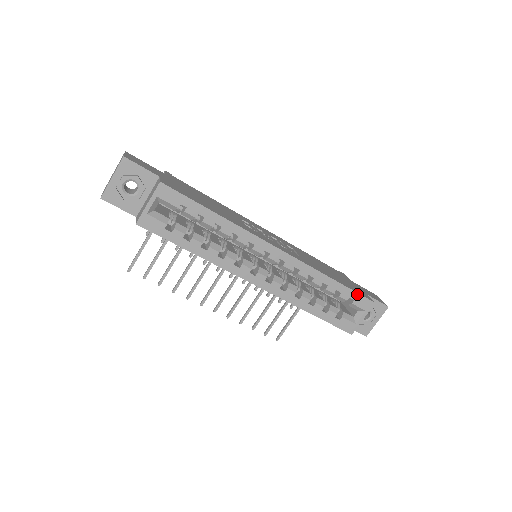
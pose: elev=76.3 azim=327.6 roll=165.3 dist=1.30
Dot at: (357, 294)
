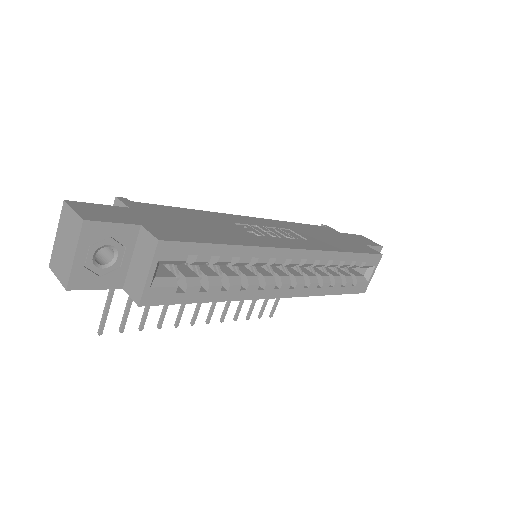
Dot at: (369, 255)
